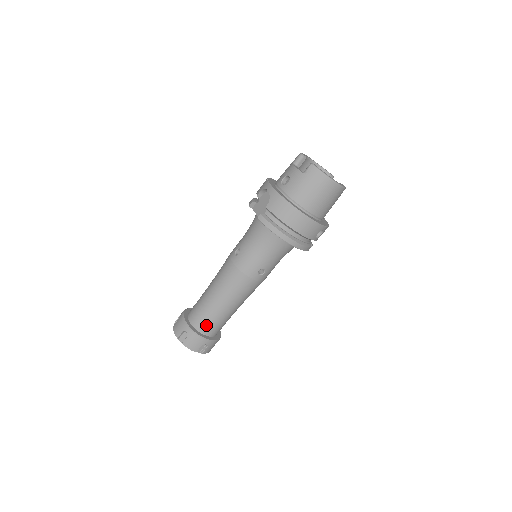
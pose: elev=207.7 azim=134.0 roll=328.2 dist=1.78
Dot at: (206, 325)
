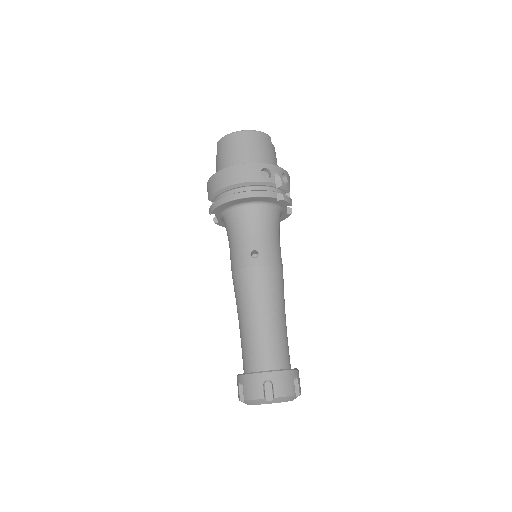
Dot at: (253, 358)
